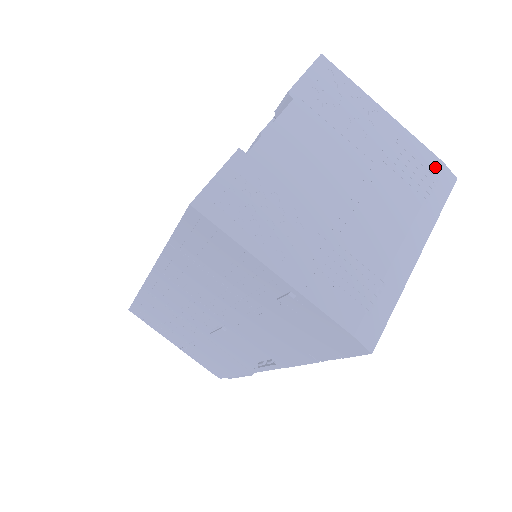
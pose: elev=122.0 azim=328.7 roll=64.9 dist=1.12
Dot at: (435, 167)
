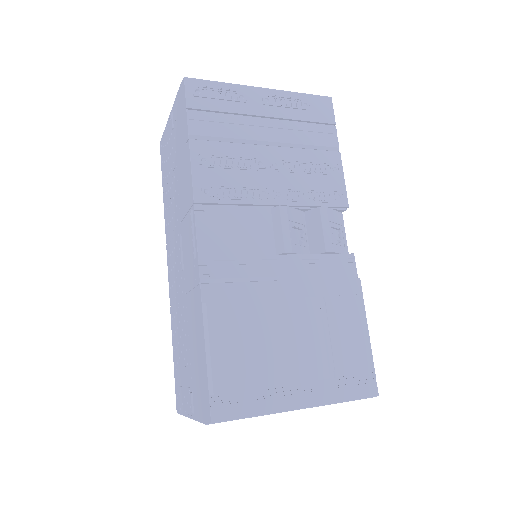
Dot at: occluded
